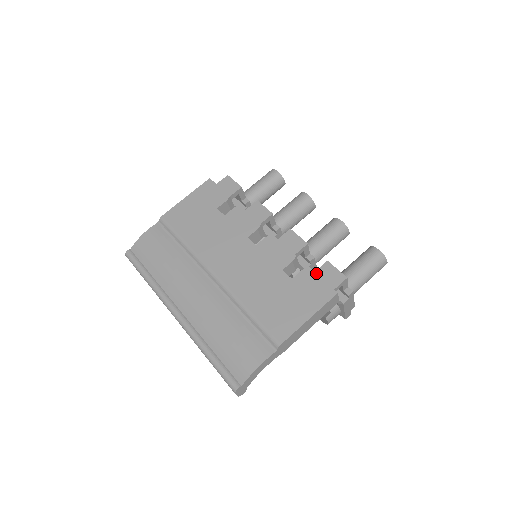
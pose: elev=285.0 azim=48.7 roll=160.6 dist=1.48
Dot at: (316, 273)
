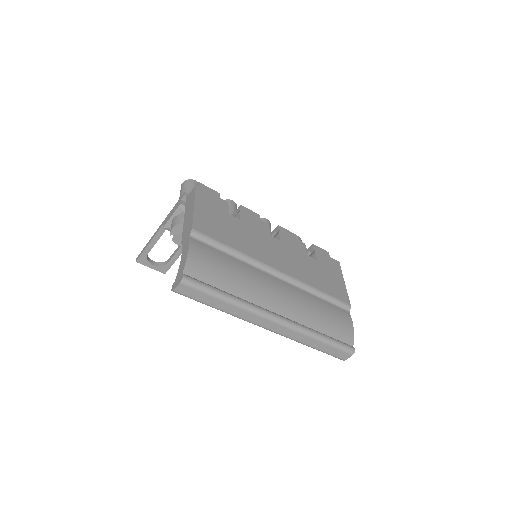
Dot at: occluded
